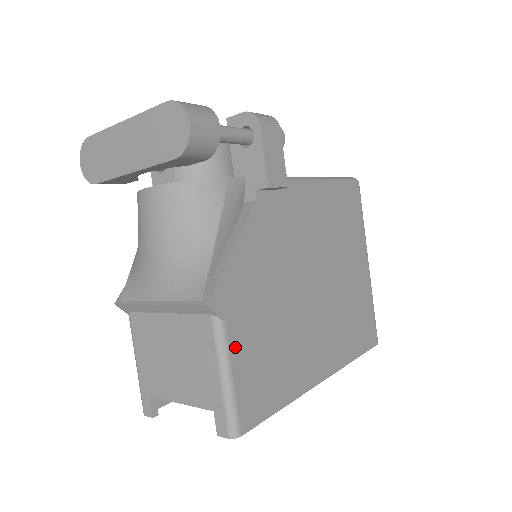
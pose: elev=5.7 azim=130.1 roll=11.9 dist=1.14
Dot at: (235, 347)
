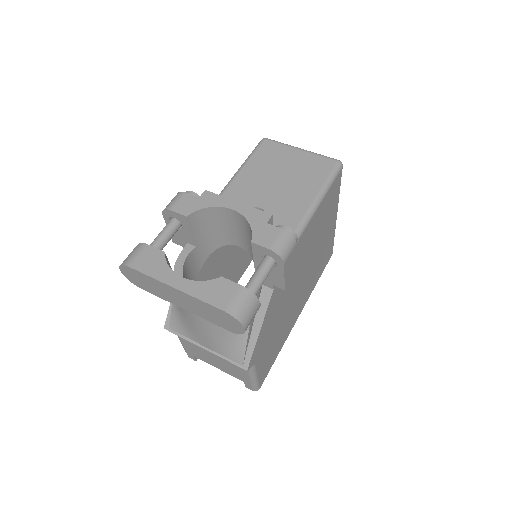
Dot at: (259, 366)
